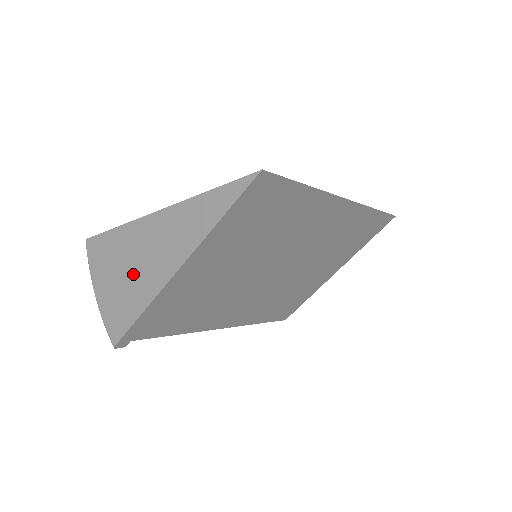
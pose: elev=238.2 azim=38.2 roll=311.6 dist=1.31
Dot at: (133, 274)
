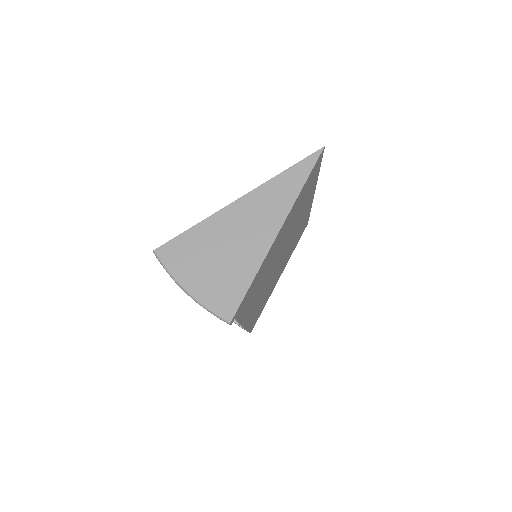
Dot at: (231, 253)
